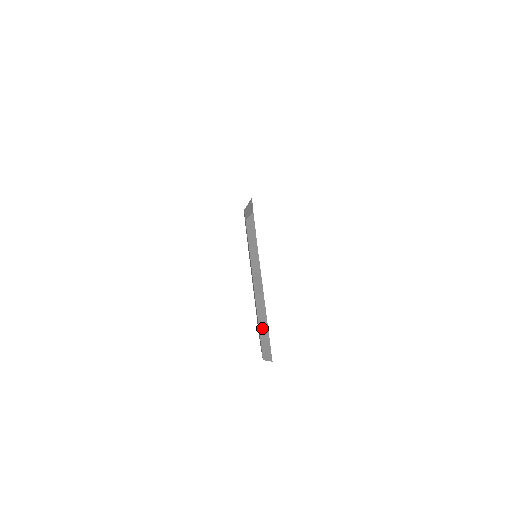
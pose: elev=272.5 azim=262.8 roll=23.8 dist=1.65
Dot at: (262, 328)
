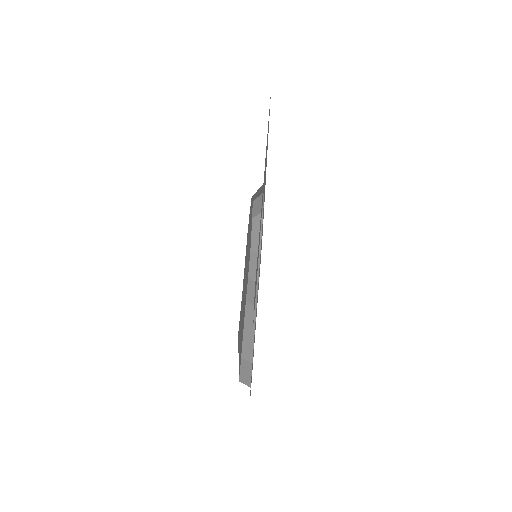
Dot at: (246, 344)
